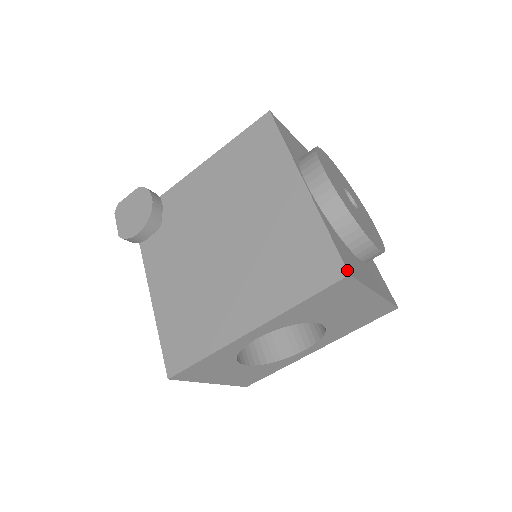
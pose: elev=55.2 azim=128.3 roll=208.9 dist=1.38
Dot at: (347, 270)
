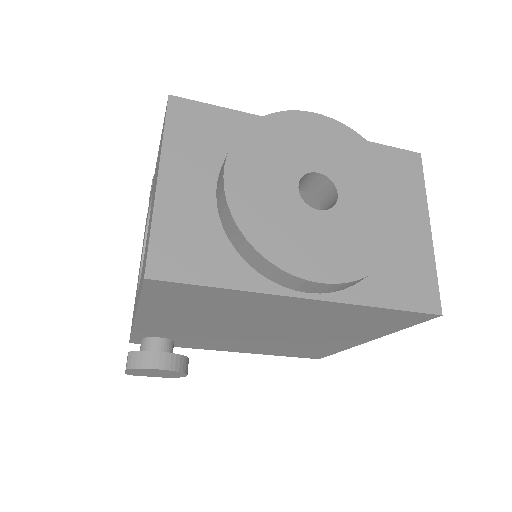
Dot at: (437, 315)
